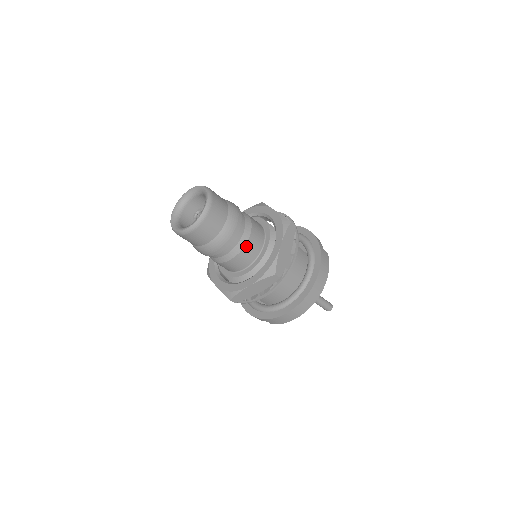
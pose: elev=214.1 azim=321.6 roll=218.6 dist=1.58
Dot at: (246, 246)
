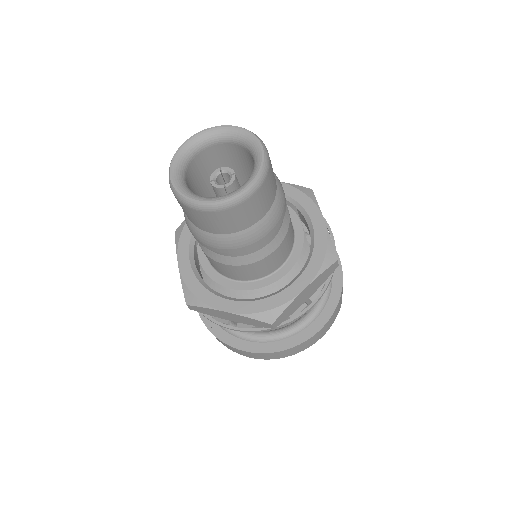
Dot at: (259, 262)
